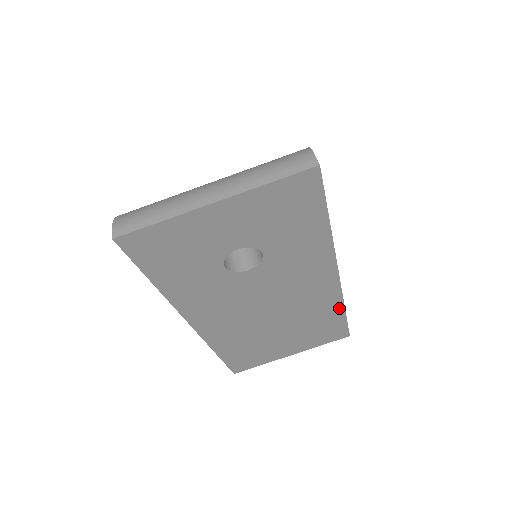
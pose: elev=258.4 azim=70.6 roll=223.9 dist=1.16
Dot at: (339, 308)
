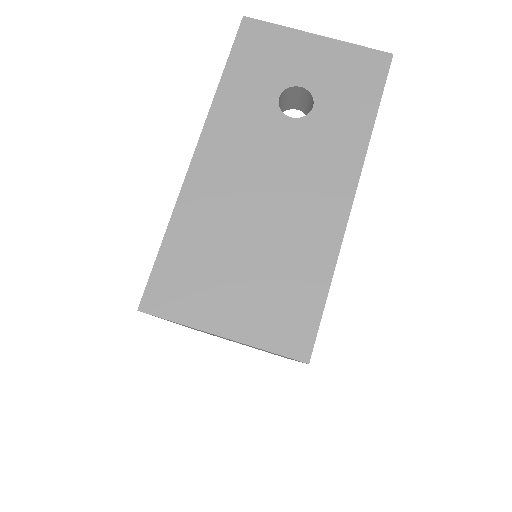
Dot at: (328, 267)
